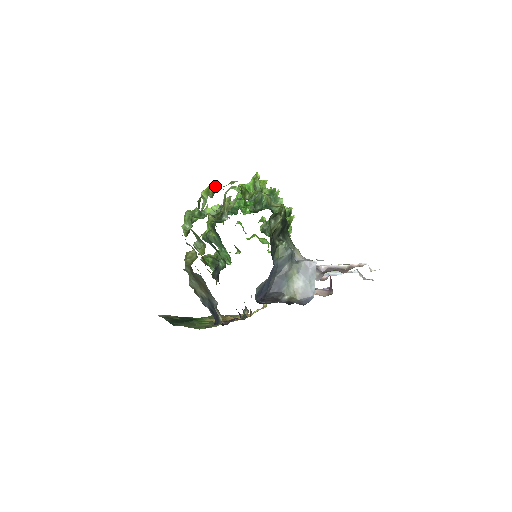
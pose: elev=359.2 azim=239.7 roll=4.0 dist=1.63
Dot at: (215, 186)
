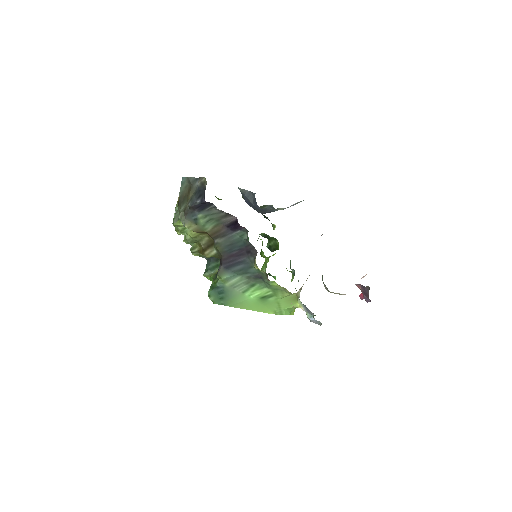
Dot at: occluded
